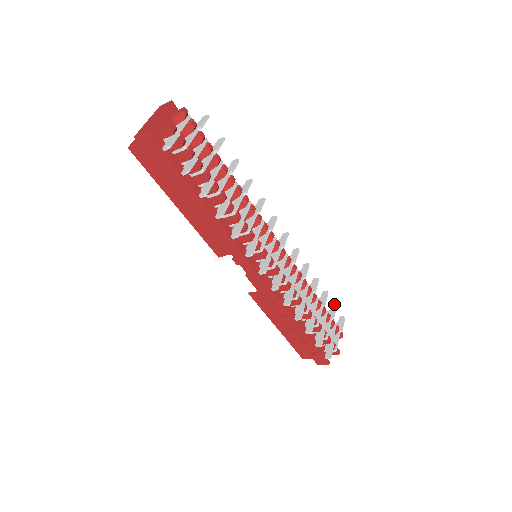
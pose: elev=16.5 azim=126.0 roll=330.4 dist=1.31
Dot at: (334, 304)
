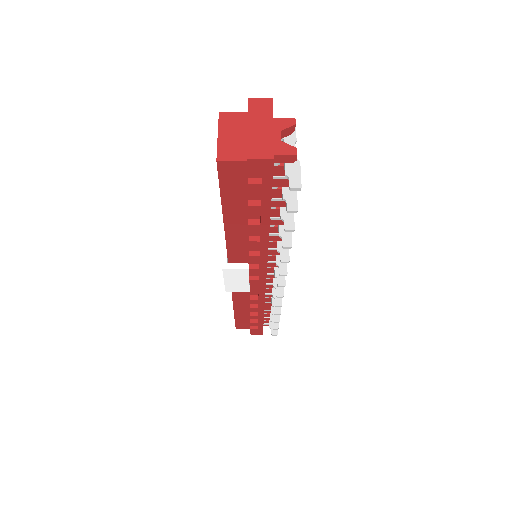
Dot at: occluded
